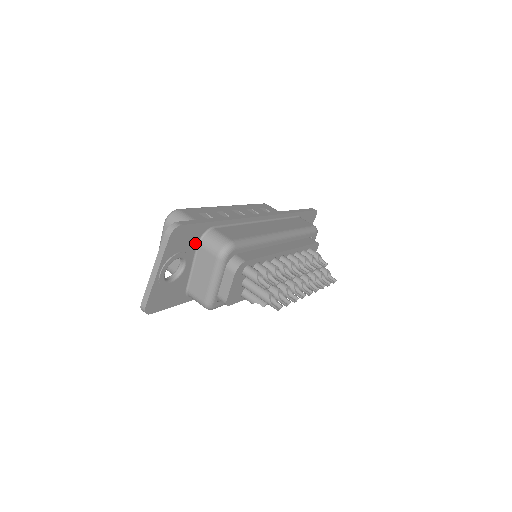
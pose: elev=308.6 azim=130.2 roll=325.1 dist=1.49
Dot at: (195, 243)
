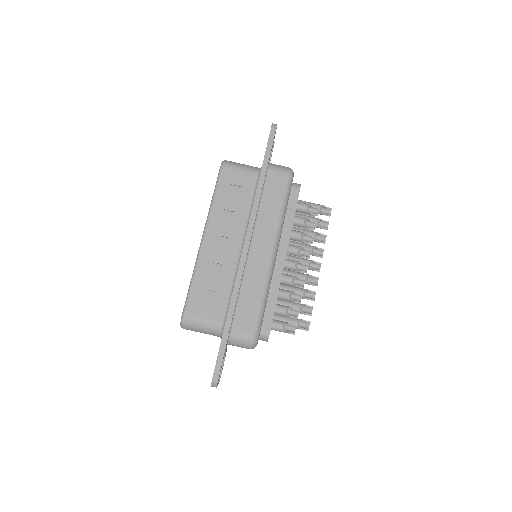
Dot at: occluded
